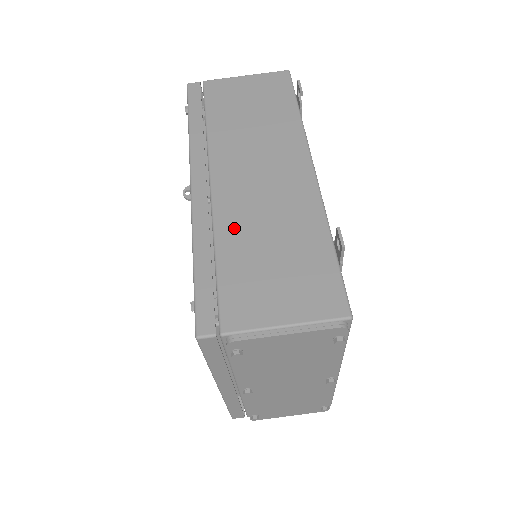
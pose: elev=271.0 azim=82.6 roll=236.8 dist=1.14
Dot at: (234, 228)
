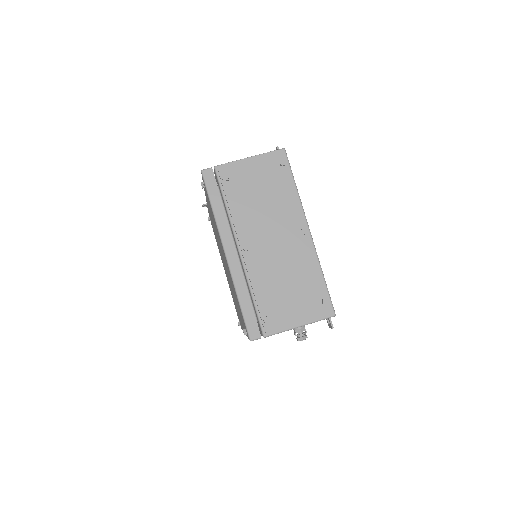
Dot at: occluded
